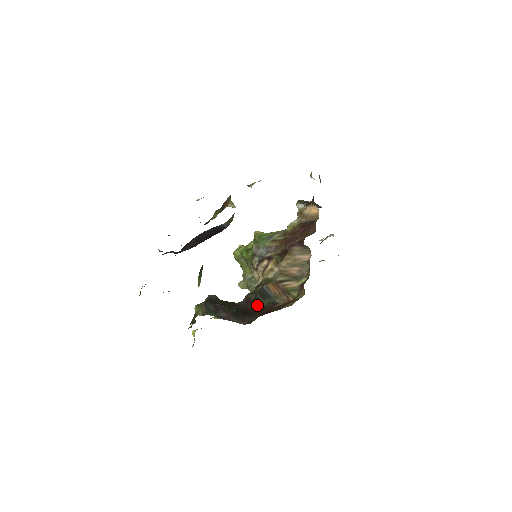
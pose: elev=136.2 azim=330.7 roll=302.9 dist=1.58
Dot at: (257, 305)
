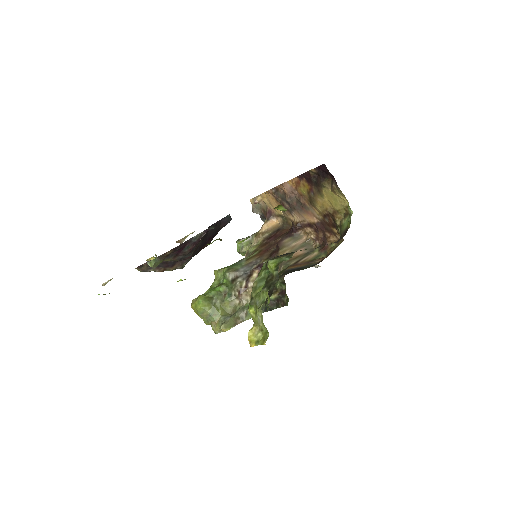
Dot at: occluded
